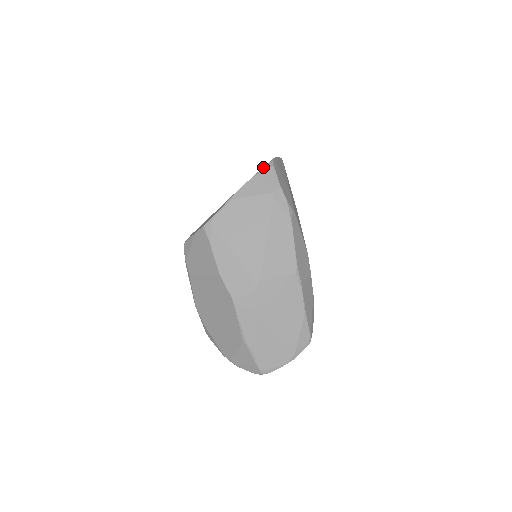
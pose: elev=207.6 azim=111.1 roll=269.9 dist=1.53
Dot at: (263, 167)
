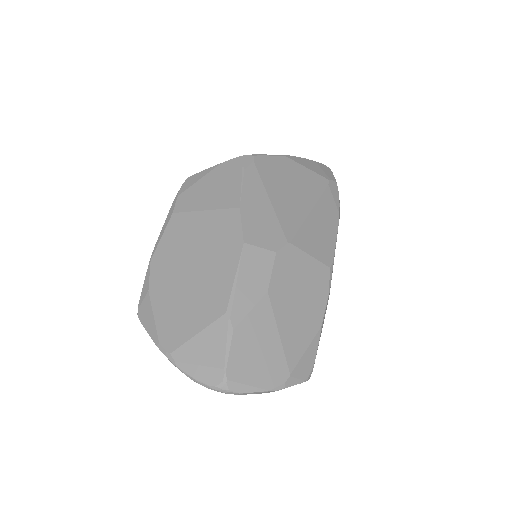
Dot at: occluded
